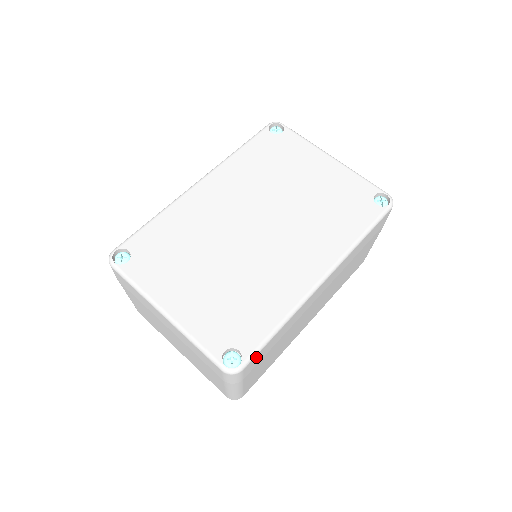
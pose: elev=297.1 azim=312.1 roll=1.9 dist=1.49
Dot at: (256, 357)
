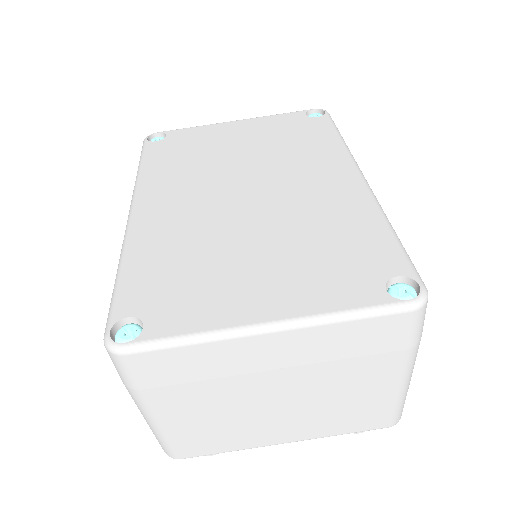
Dot at: occluded
